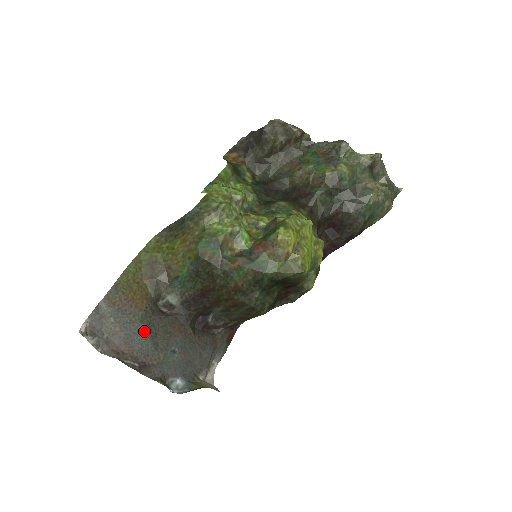
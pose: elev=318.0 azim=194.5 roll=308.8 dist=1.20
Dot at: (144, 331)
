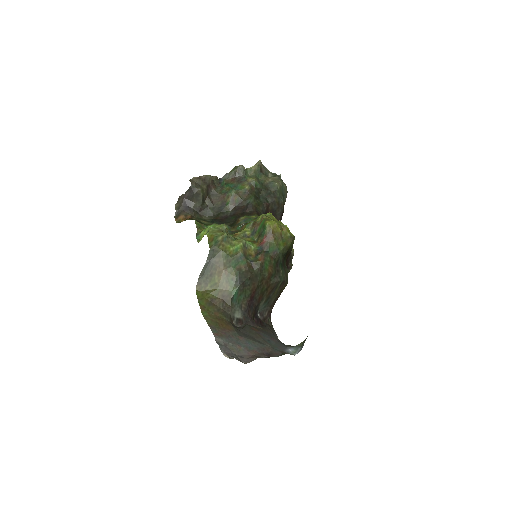
Dot at: (248, 339)
